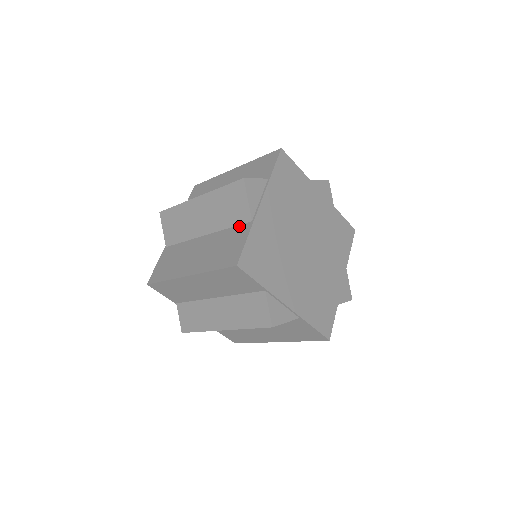
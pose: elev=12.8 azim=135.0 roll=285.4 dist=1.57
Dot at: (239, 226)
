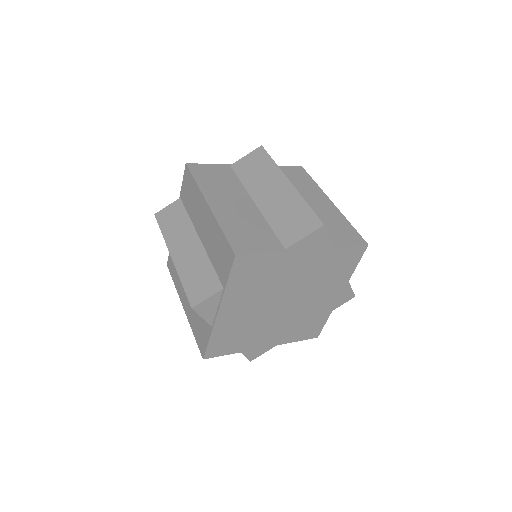
Dot at: occluded
